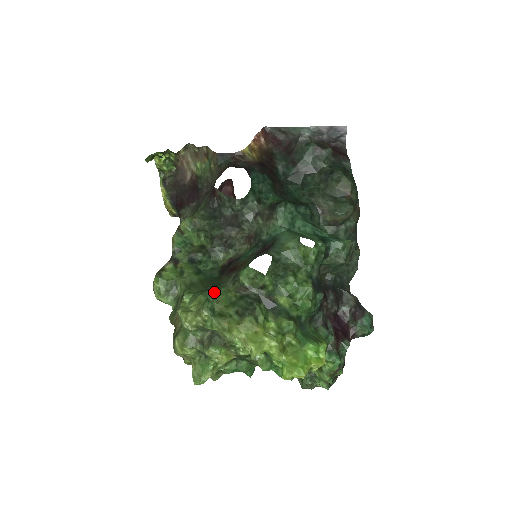
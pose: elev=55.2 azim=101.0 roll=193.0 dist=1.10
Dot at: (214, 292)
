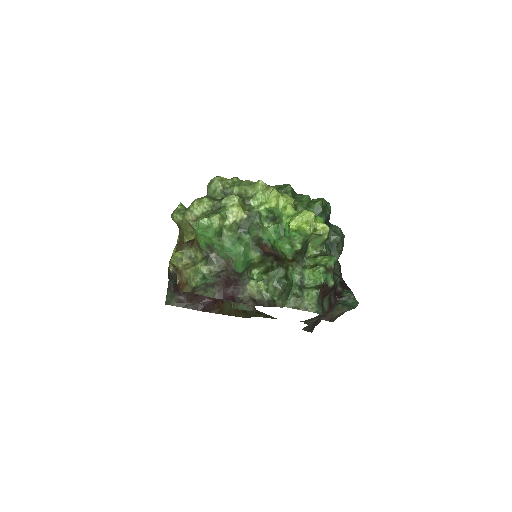
Dot at: occluded
